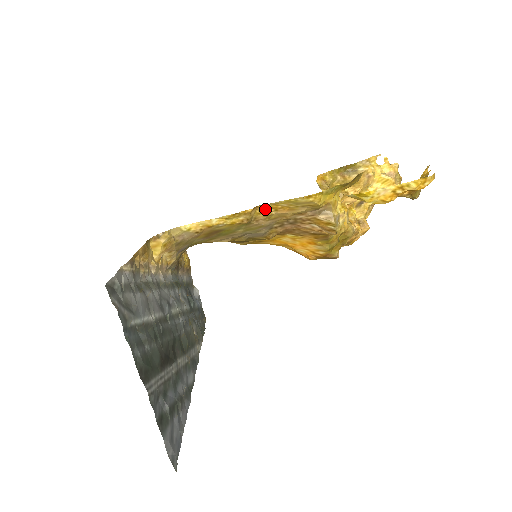
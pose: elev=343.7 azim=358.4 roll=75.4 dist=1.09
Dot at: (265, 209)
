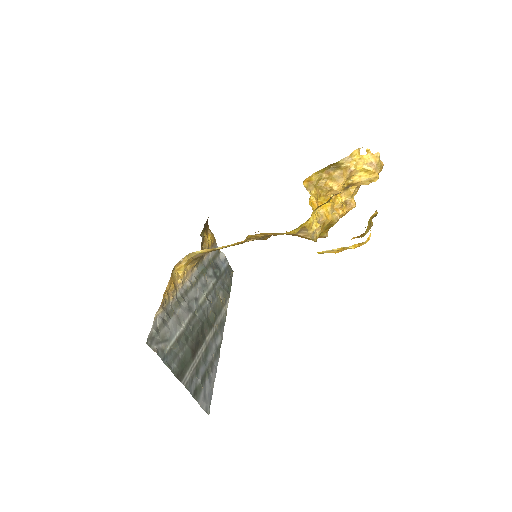
Dot at: (255, 235)
